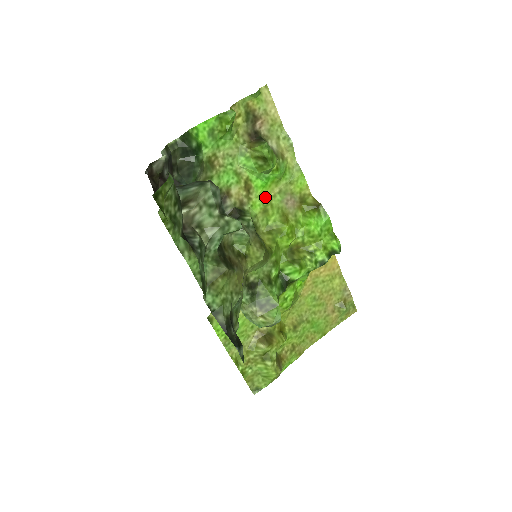
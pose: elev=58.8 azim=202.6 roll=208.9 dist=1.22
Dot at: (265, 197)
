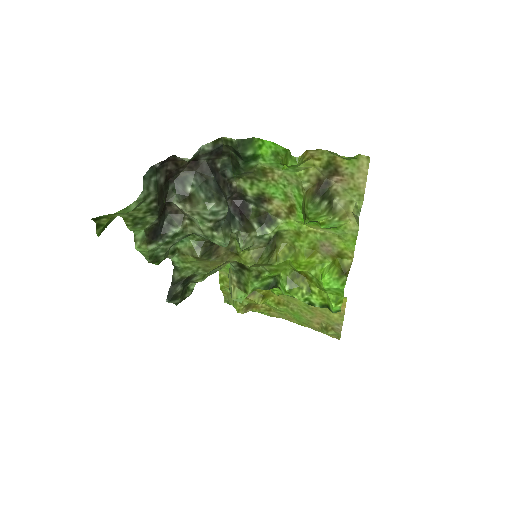
Dot at: (305, 226)
